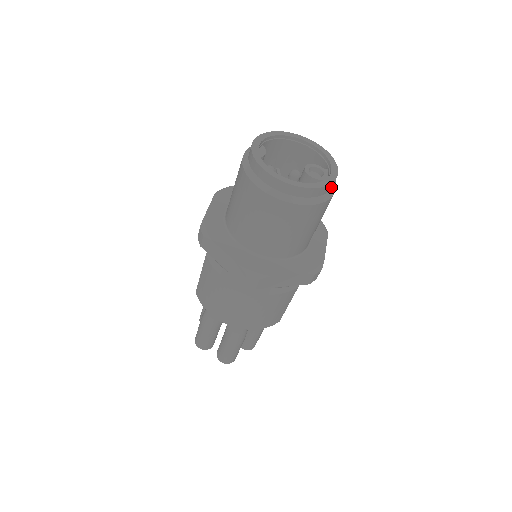
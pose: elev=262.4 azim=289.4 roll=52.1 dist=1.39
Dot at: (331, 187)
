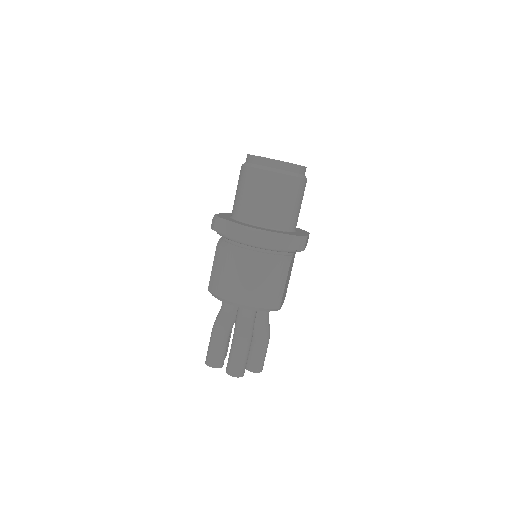
Dot at: (303, 173)
